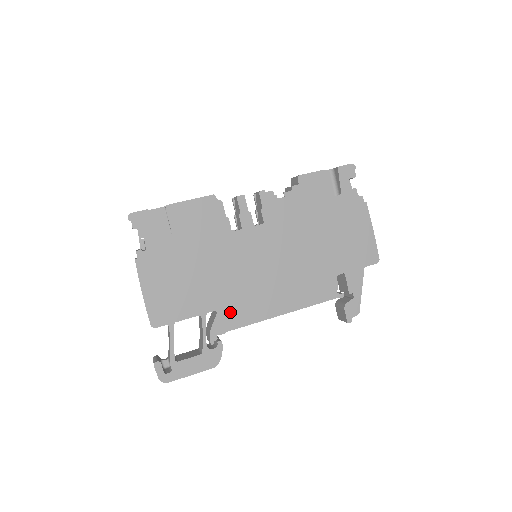
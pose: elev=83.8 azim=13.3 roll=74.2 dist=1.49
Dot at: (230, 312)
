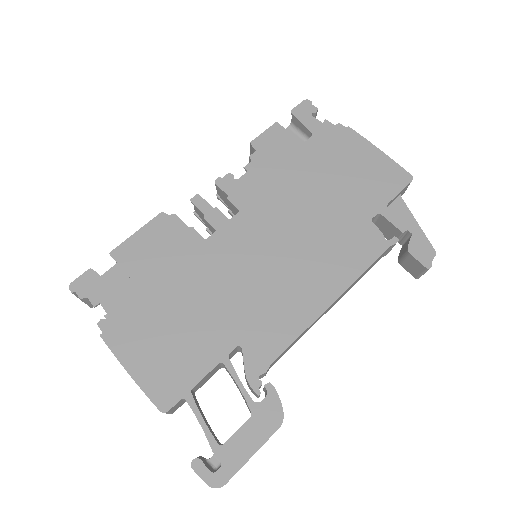
Dot at: (259, 337)
